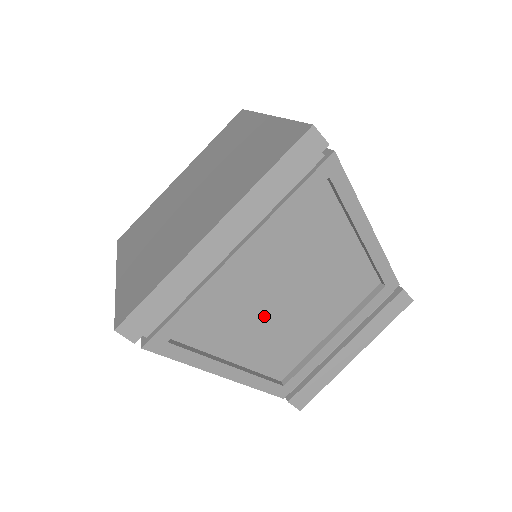
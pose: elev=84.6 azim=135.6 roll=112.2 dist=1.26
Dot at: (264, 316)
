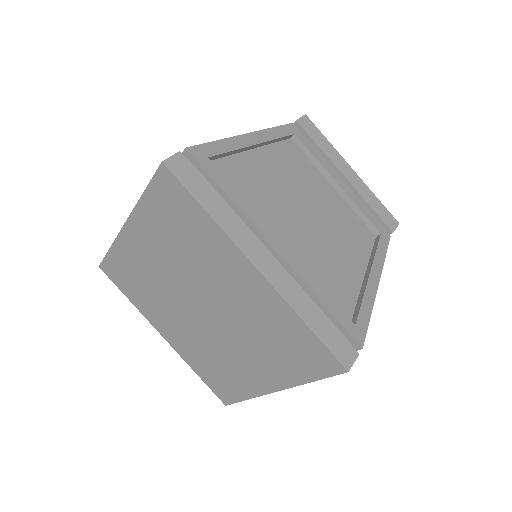
Dot at: occluded
